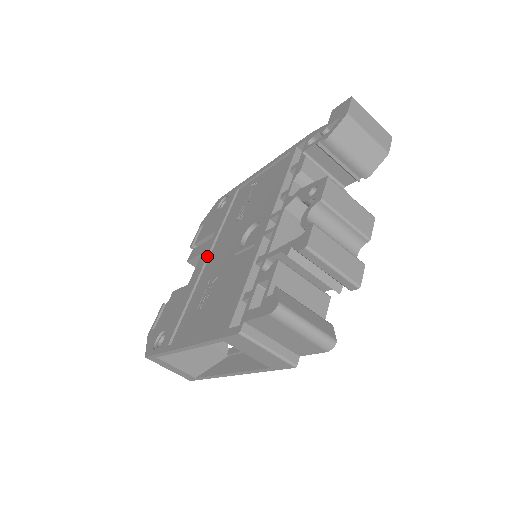
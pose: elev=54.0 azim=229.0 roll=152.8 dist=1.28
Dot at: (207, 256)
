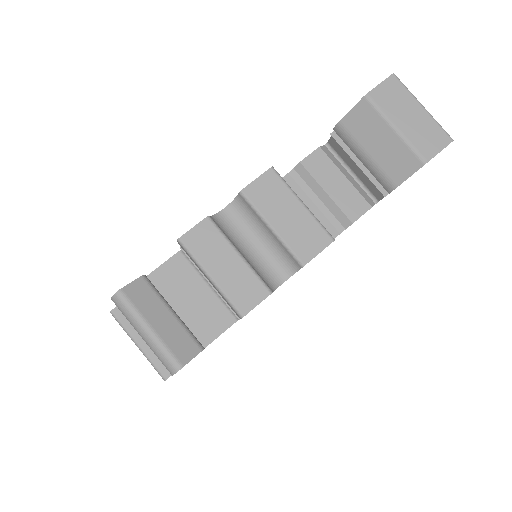
Dot at: occluded
